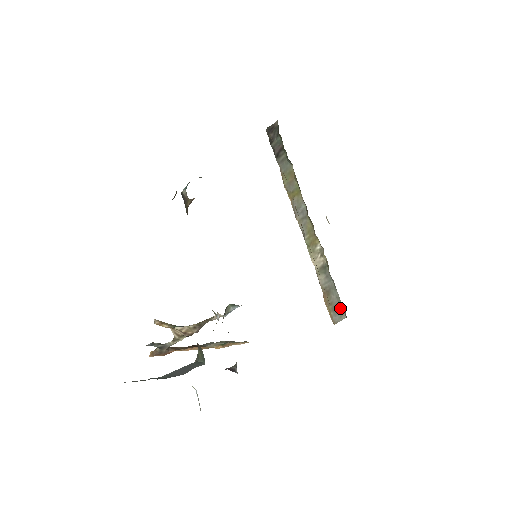
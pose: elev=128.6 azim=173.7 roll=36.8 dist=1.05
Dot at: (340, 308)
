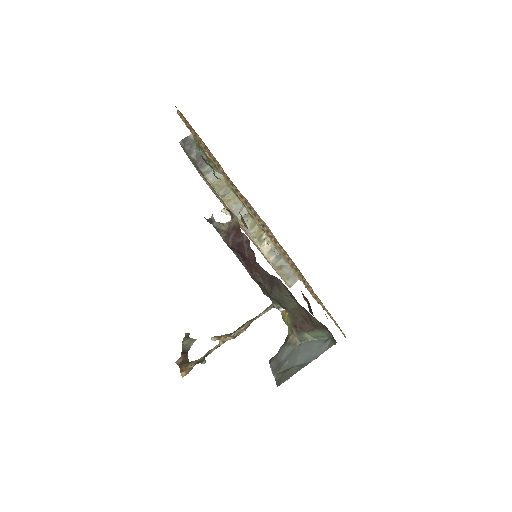
Dot at: (293, 275)
